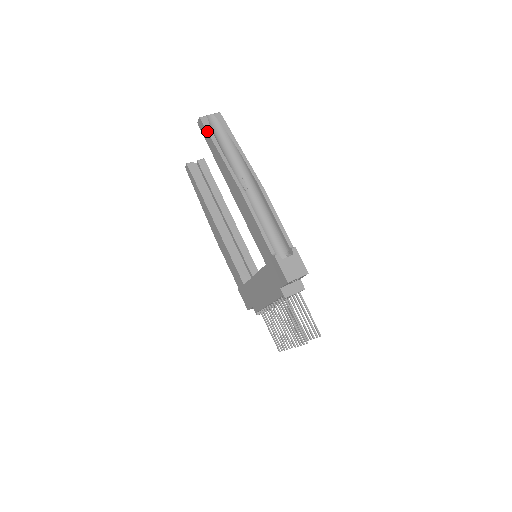
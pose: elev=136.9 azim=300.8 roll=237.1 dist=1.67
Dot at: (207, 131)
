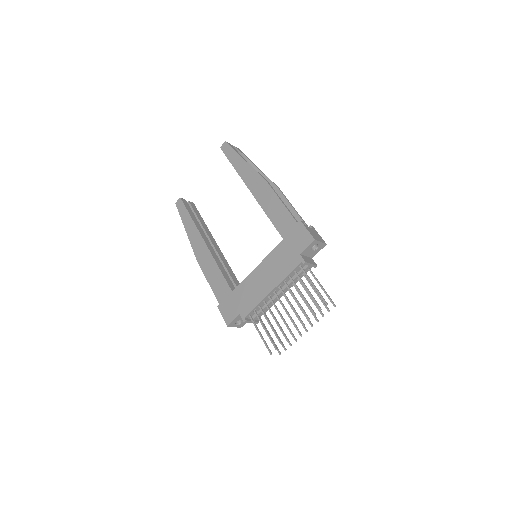
Dot at: (233, 148)
